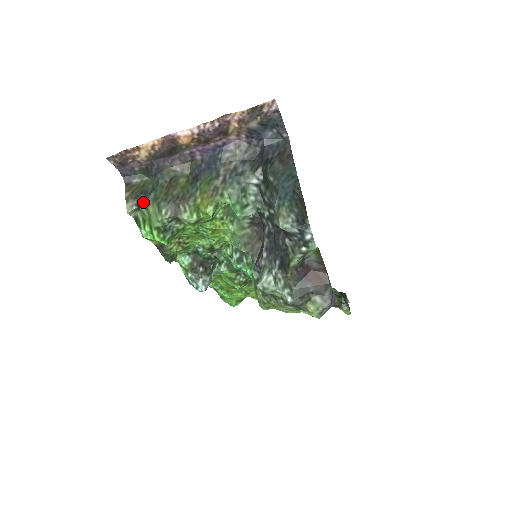
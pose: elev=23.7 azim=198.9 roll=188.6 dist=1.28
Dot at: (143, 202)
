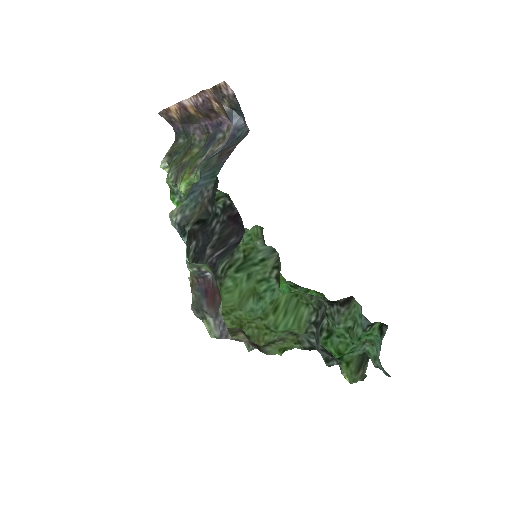
Dot at: (170, 161)
